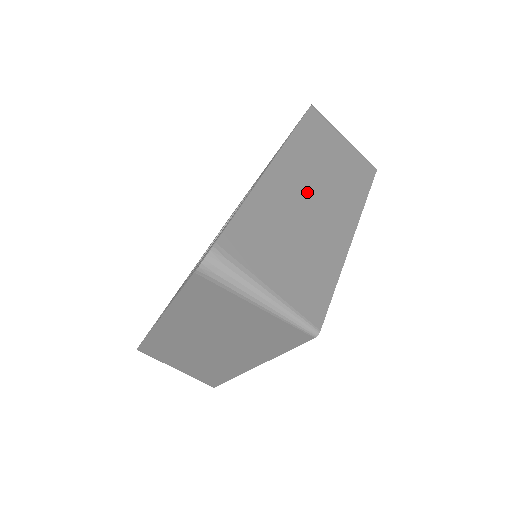
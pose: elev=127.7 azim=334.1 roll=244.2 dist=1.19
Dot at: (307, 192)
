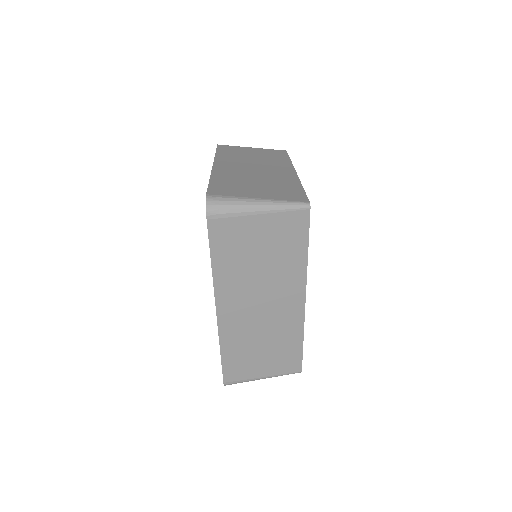
Dot at: (247, 168)
